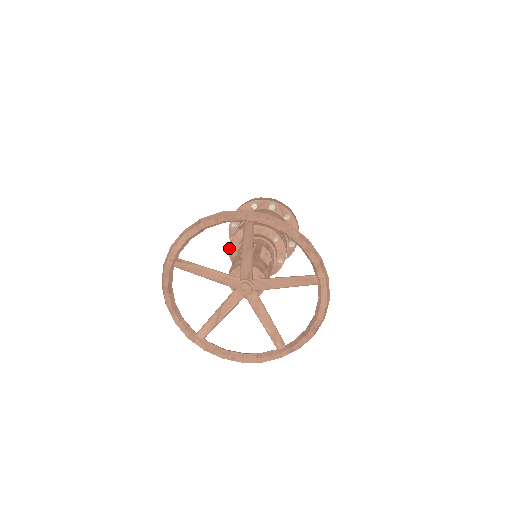
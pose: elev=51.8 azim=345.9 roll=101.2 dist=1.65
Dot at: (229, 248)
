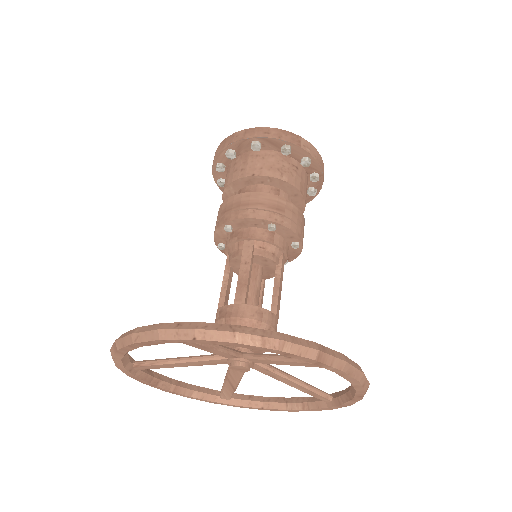
Dot at: (219, 248)
